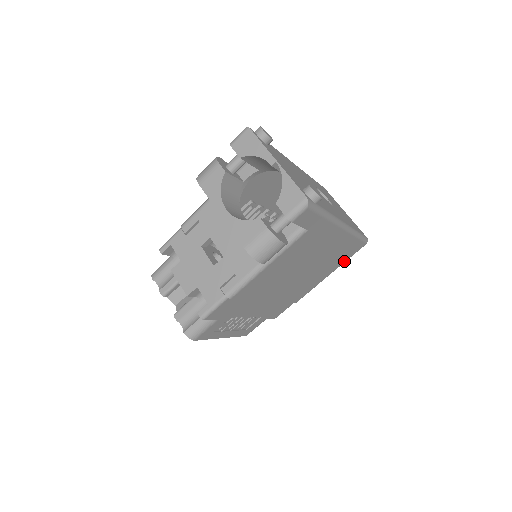
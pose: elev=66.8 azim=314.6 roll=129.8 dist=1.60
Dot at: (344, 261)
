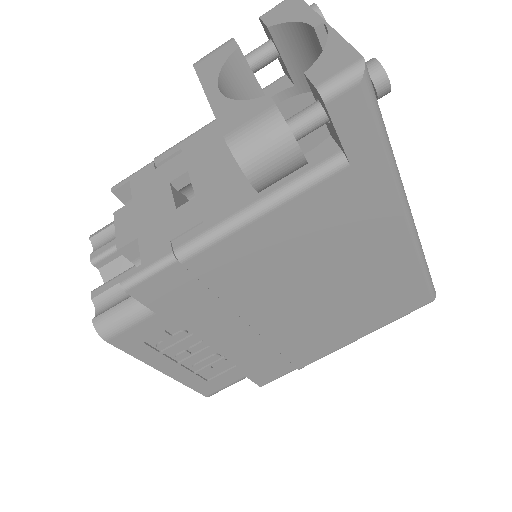
Dot at: (391, 319)
